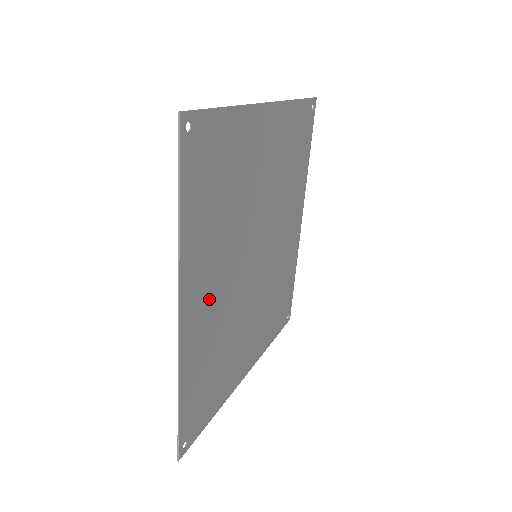
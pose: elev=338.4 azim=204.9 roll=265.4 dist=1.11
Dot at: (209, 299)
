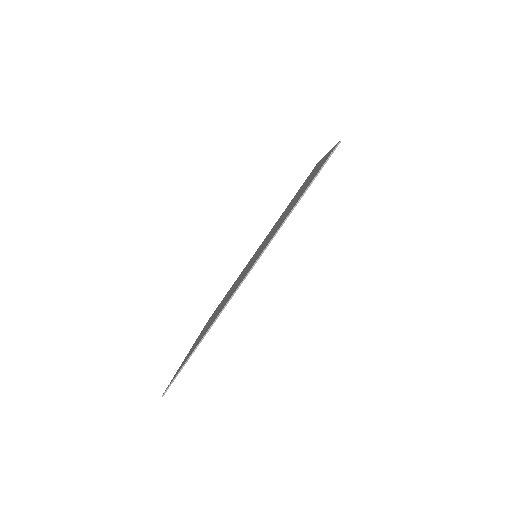
Dot at: occluded
